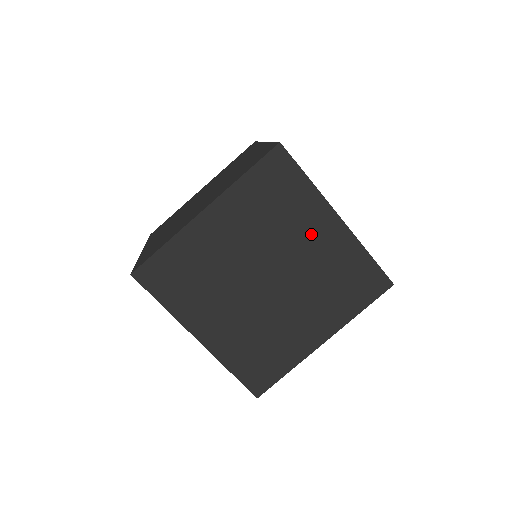
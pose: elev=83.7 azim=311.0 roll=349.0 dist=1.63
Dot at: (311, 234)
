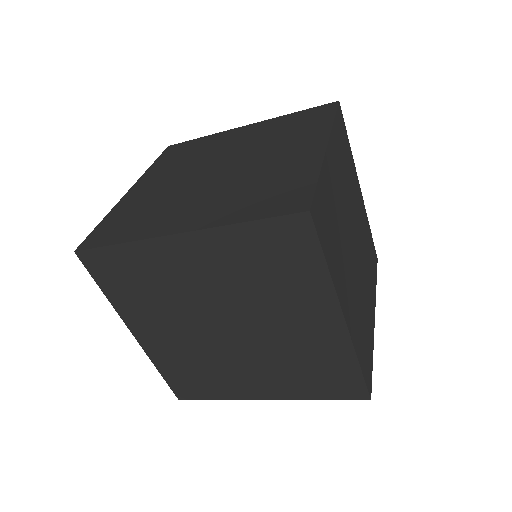
Dot at: (232, 140)
